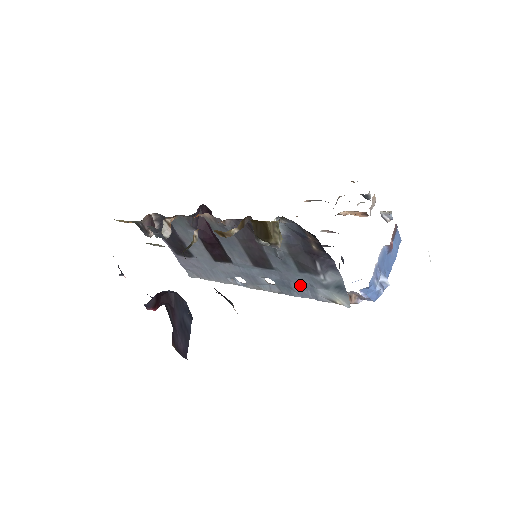
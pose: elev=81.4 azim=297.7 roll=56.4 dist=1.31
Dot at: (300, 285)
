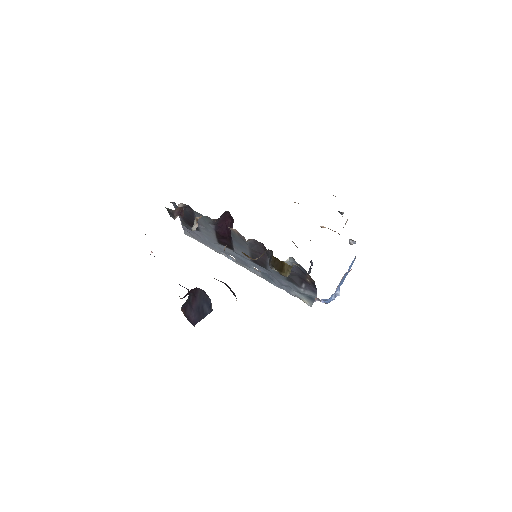
Dot at: (281, 283)
